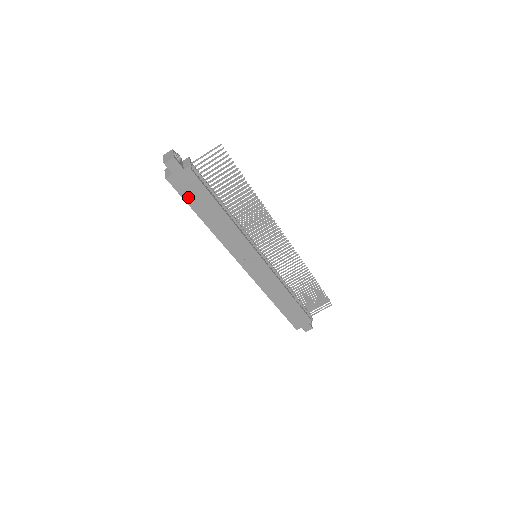
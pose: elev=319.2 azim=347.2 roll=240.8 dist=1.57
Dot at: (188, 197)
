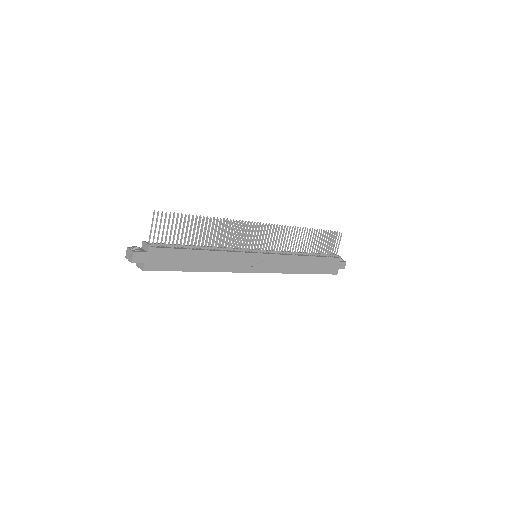
Dot at: (170, 267)
